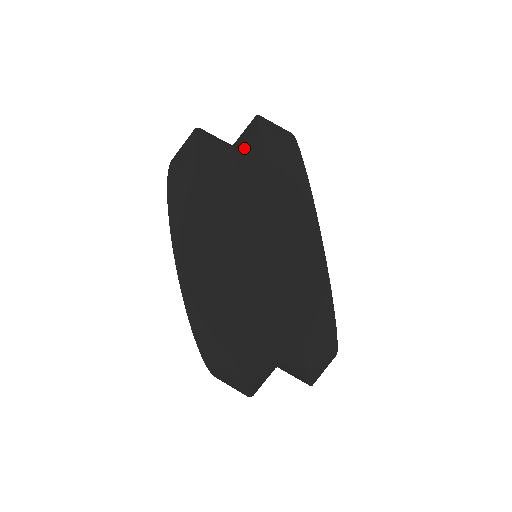
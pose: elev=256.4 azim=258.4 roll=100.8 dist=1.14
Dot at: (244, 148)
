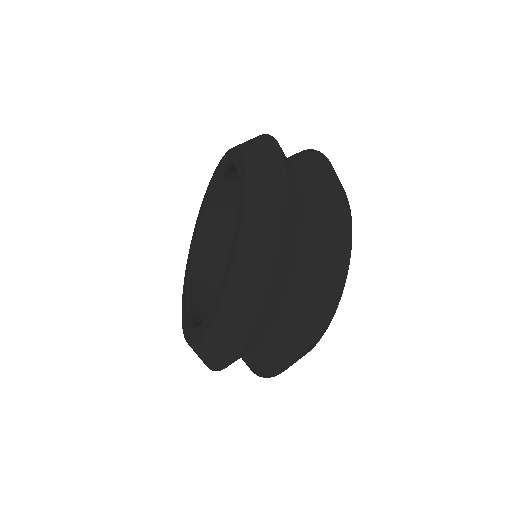
Dot at: (291, 323)
